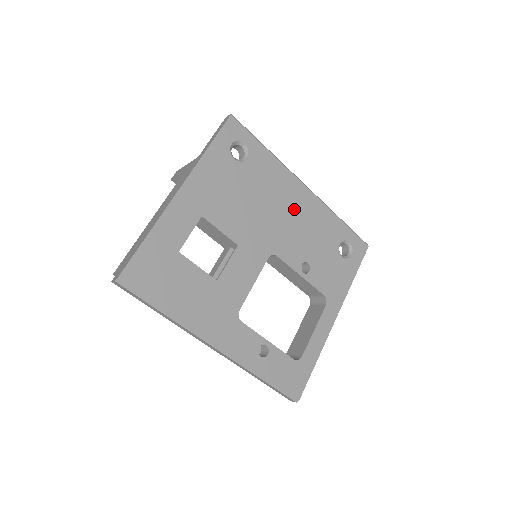
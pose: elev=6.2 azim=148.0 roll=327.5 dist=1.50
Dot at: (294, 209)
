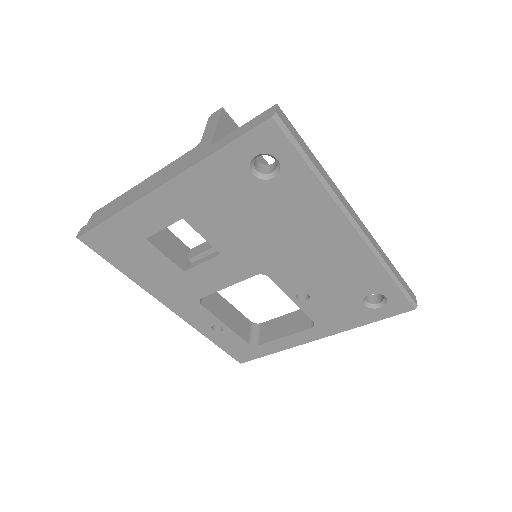
Dot at: (320, 246)
